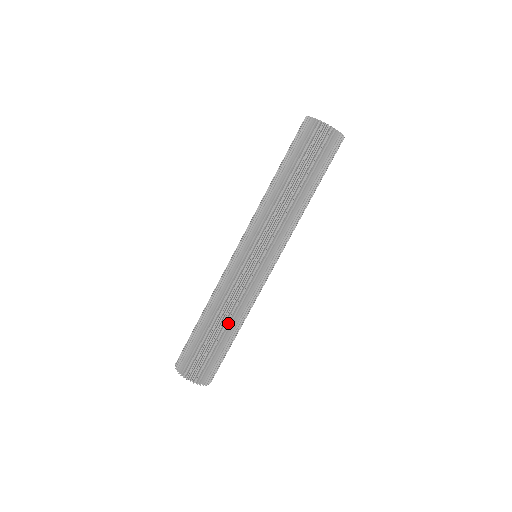
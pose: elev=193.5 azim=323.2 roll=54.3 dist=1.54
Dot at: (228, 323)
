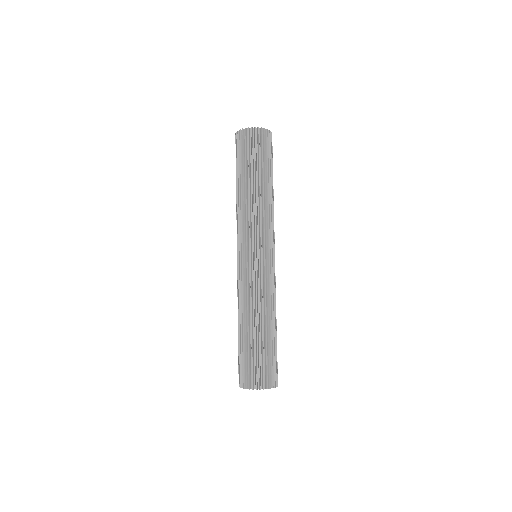
Dot at: (248, 319)
